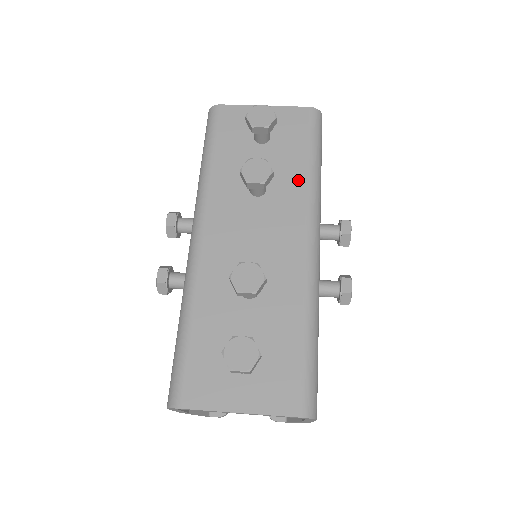
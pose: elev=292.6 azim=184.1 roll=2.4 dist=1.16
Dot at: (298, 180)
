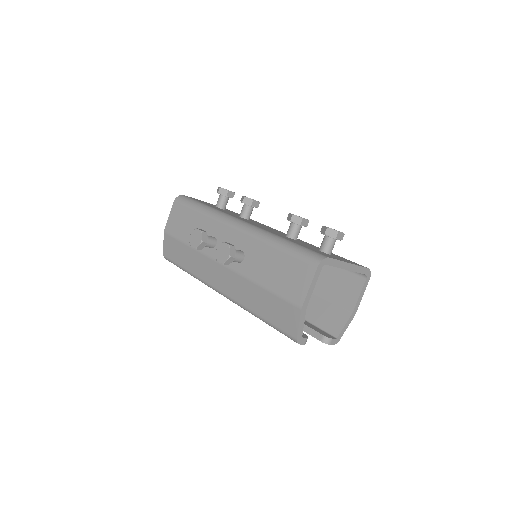
Dot at: (255, 221)
